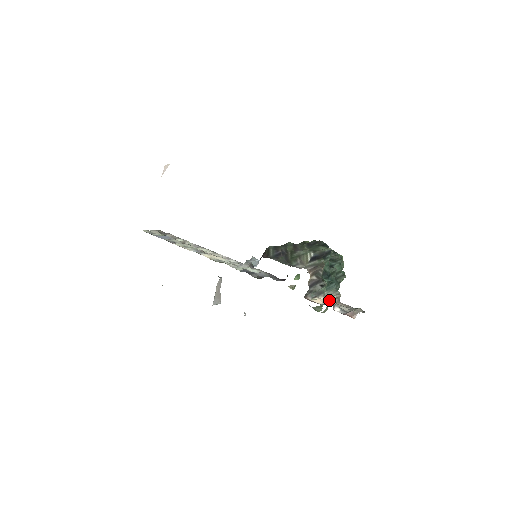
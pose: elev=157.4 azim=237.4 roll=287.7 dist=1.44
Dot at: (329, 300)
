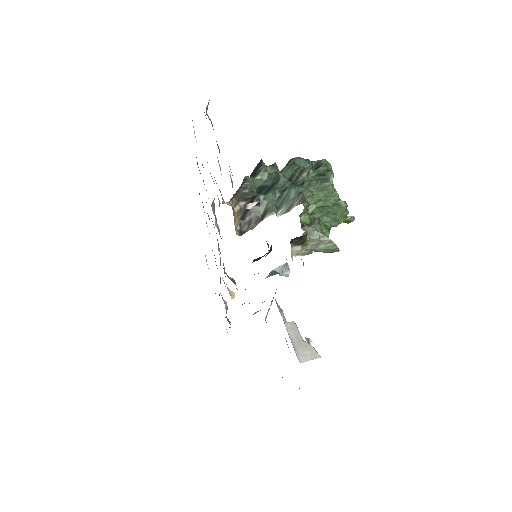
Dot at: (284, 212)
